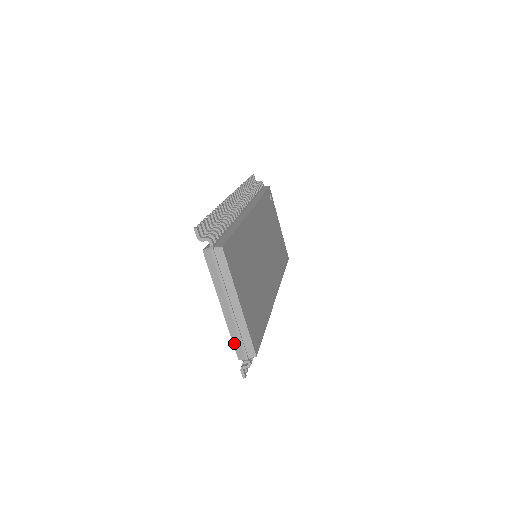
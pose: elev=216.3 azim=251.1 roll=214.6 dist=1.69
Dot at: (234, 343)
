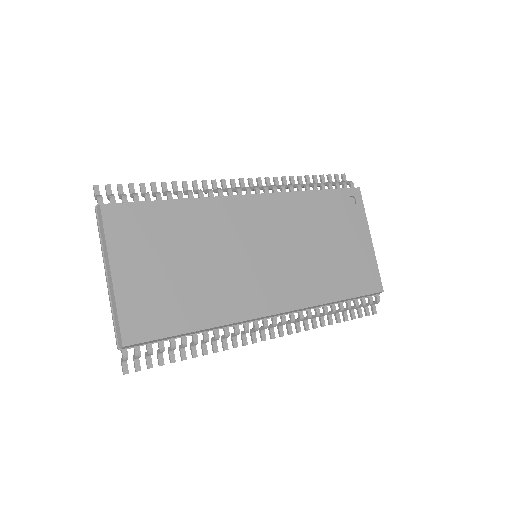
Dot at: occluded
